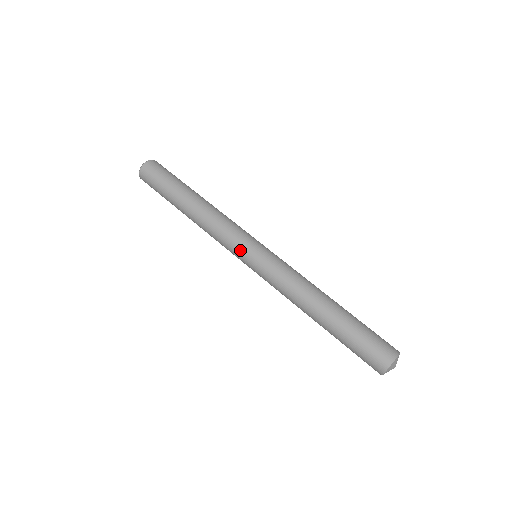
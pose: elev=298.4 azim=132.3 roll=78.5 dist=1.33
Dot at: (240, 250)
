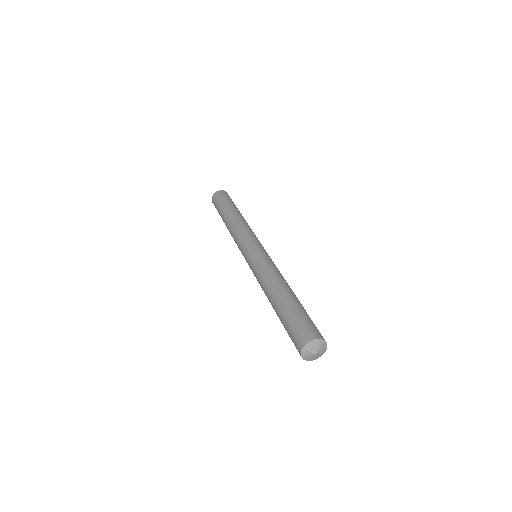
Dot at: (242, 250)
